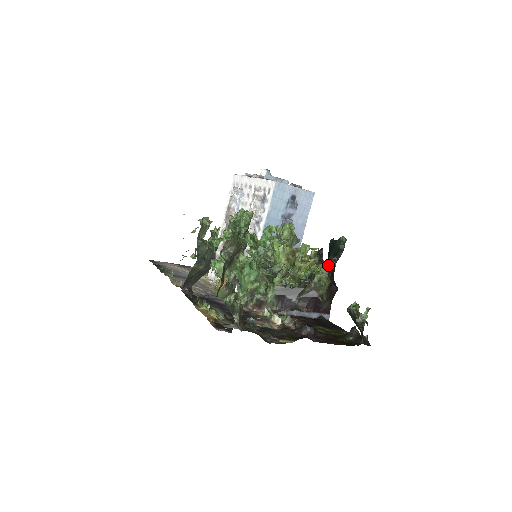
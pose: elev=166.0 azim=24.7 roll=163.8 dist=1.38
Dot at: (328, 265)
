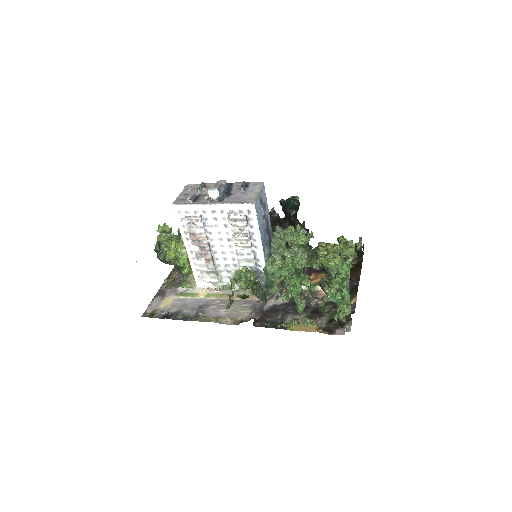
Dot at: occluded
